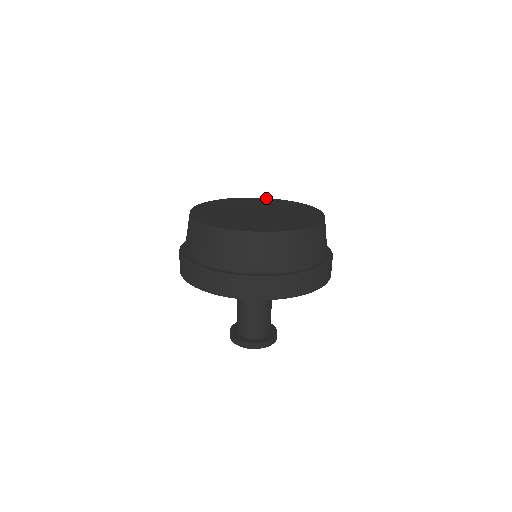
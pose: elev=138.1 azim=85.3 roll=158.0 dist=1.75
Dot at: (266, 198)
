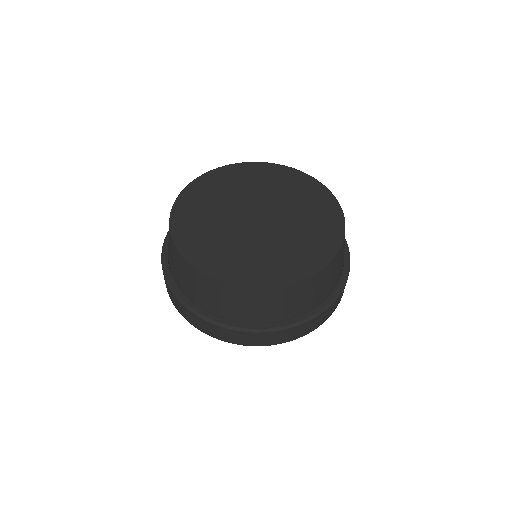
Dot at: (251, 163)
